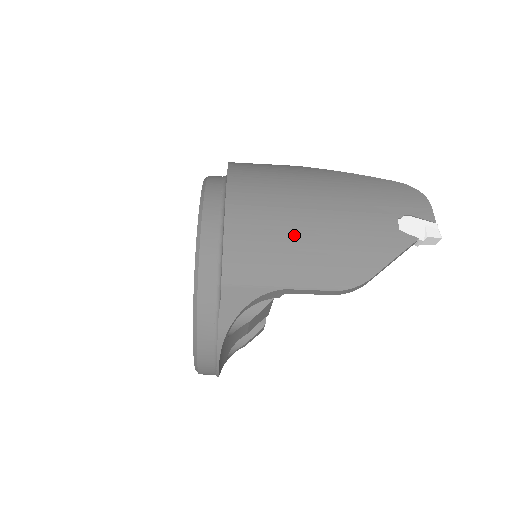
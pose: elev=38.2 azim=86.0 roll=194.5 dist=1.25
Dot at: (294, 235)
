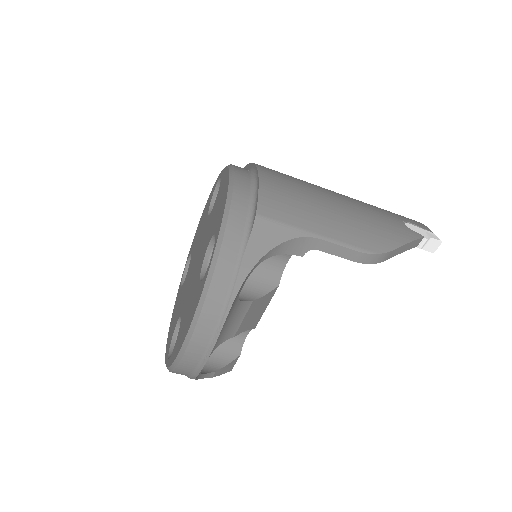
Dot at: (321, 202)
